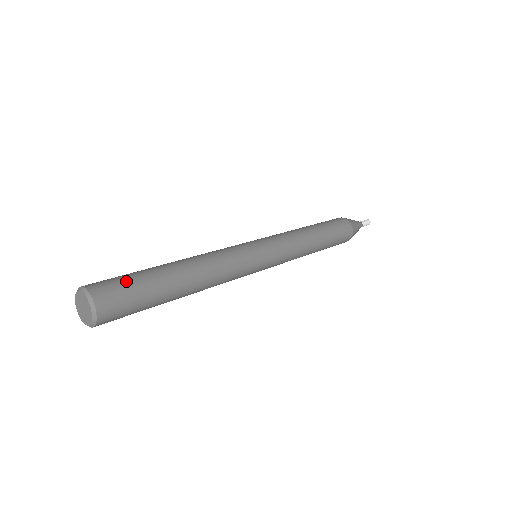
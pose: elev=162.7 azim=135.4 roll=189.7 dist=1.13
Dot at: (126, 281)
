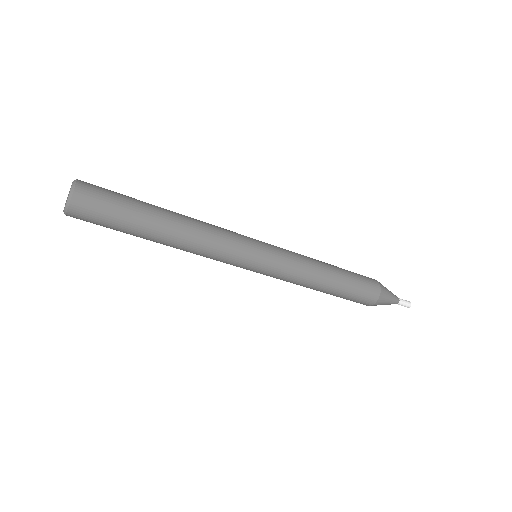
Dot at: (113, 191)
